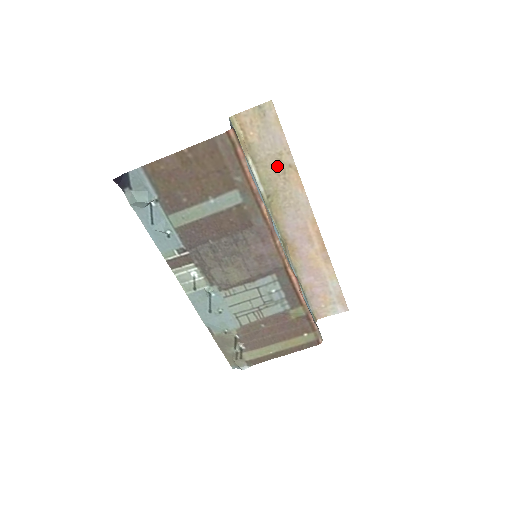
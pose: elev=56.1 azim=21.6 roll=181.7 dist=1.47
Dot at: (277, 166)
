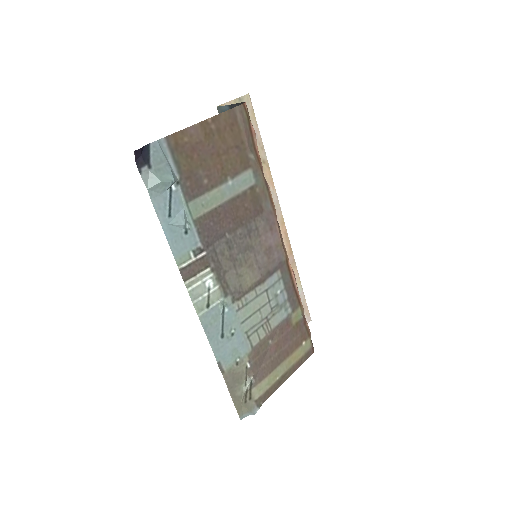
Dot at: occluded
